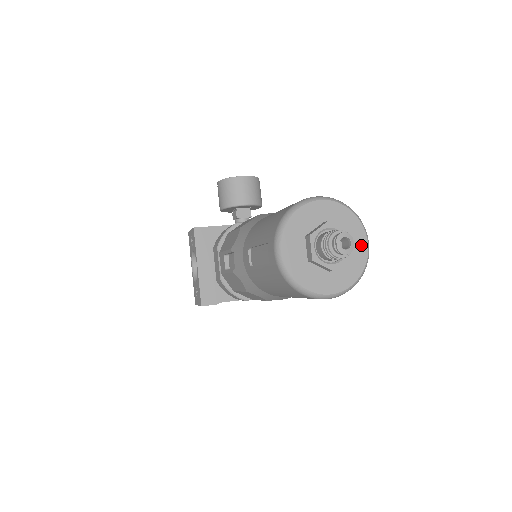
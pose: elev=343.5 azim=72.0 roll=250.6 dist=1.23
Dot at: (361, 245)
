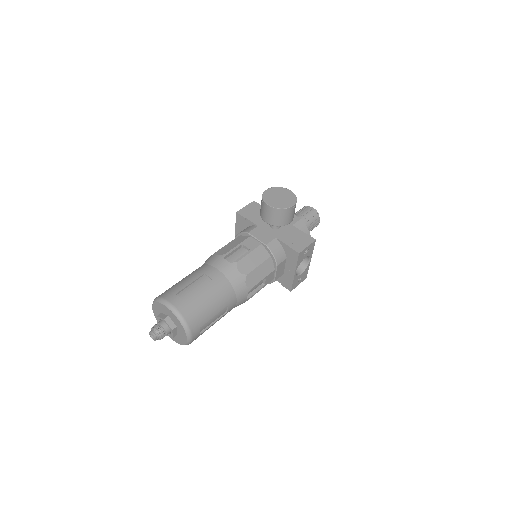
Dot at: (184, 337)
